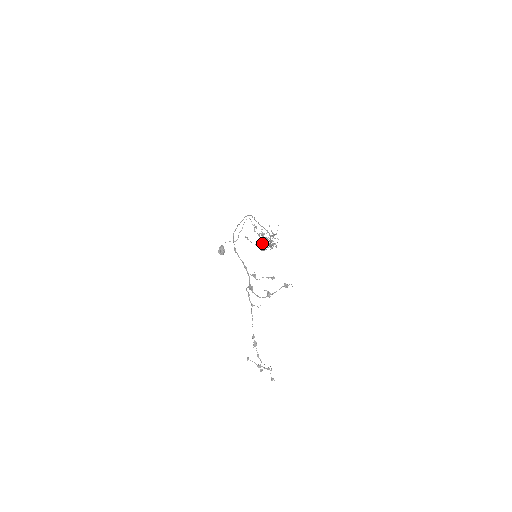
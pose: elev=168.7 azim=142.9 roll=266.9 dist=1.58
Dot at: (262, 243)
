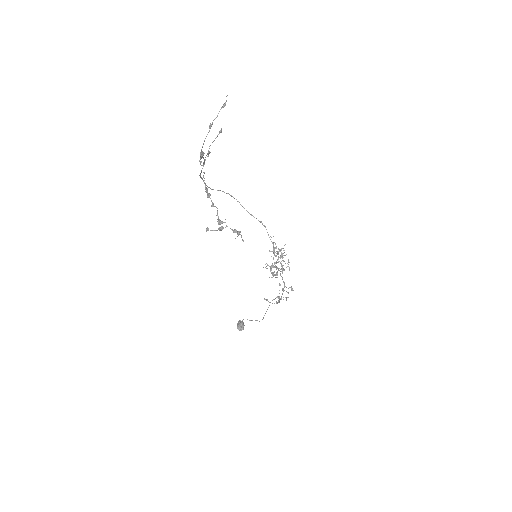
Dot at: occluded
